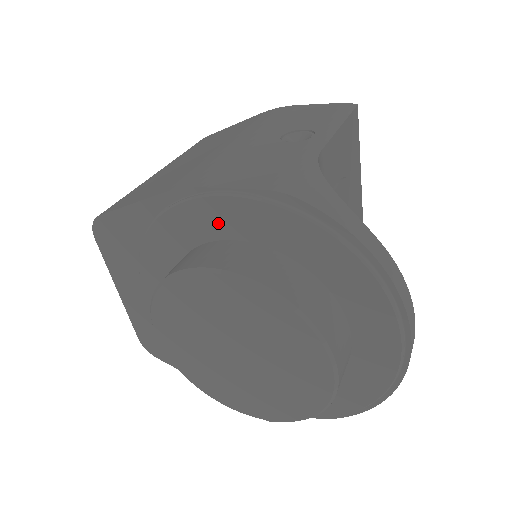
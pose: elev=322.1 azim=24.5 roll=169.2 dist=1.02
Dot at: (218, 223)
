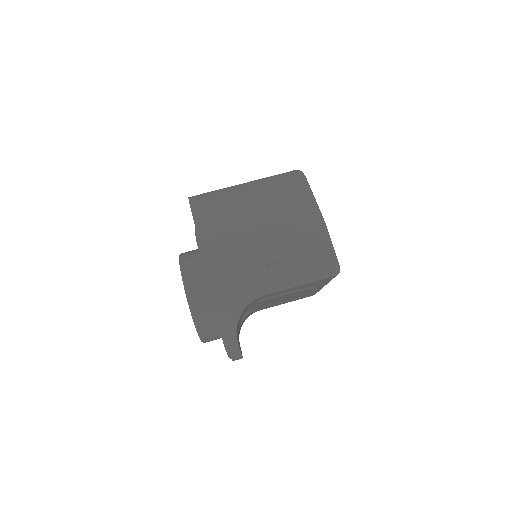
Dot at: occluded
